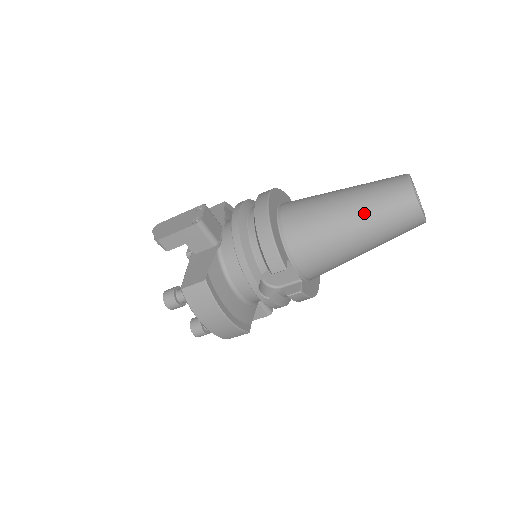
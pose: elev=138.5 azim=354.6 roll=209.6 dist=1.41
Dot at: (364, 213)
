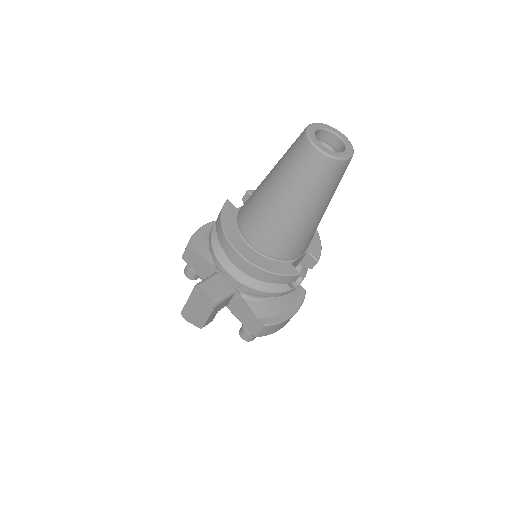
Dot at: (311, 200)
